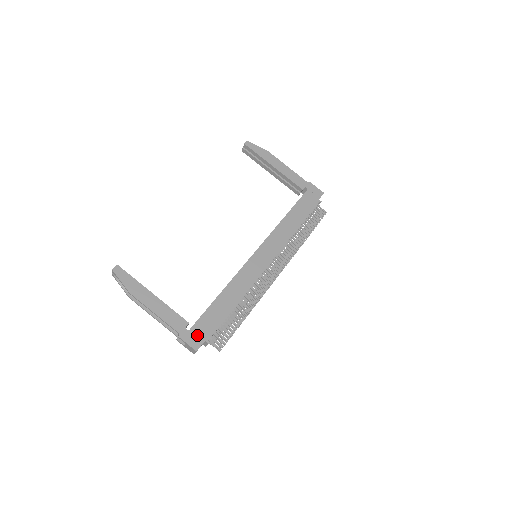
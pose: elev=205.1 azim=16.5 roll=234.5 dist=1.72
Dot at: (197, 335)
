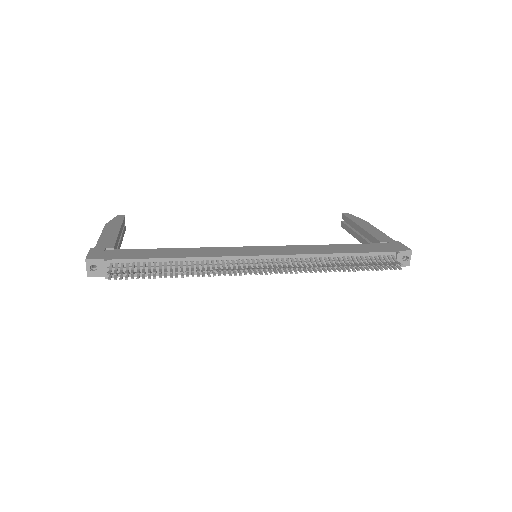
Dot at: (106, 254)
